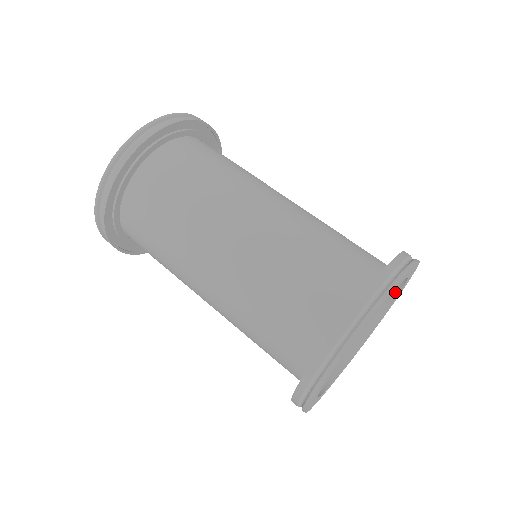
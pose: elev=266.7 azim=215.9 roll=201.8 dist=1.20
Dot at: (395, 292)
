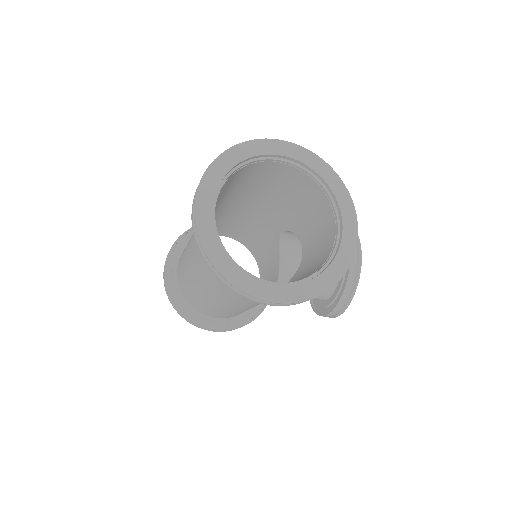
Dot at: (320, 179)
